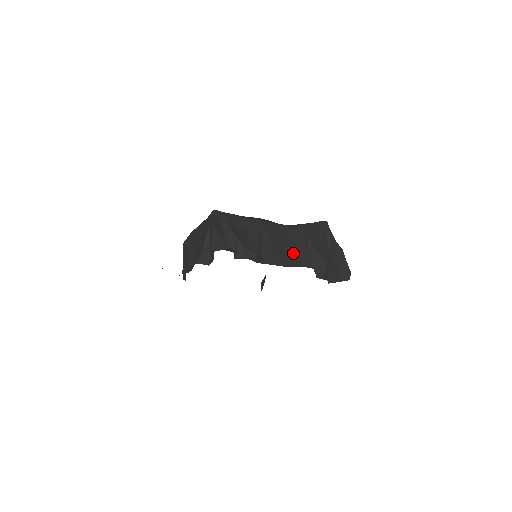
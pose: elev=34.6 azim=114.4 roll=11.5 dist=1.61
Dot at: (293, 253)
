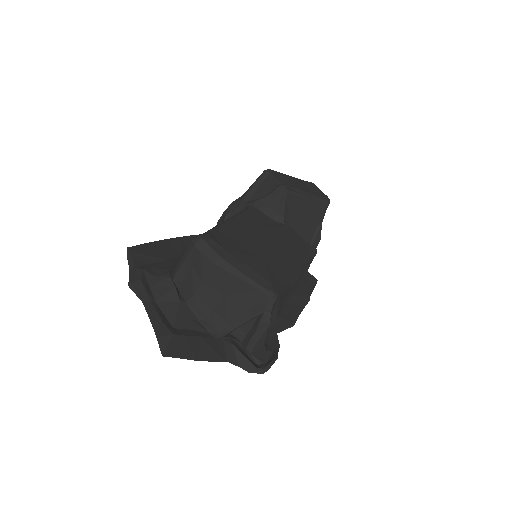
Dot at: occluded
